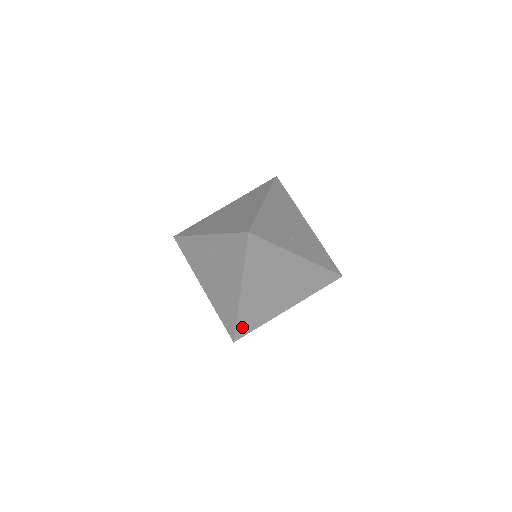
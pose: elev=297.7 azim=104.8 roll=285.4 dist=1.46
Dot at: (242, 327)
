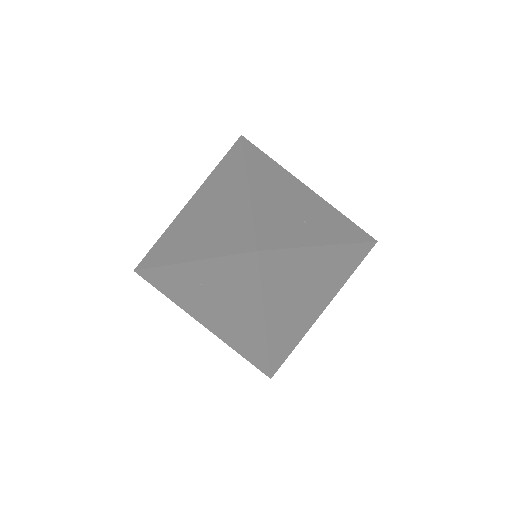
Dot at: (276, 359)
